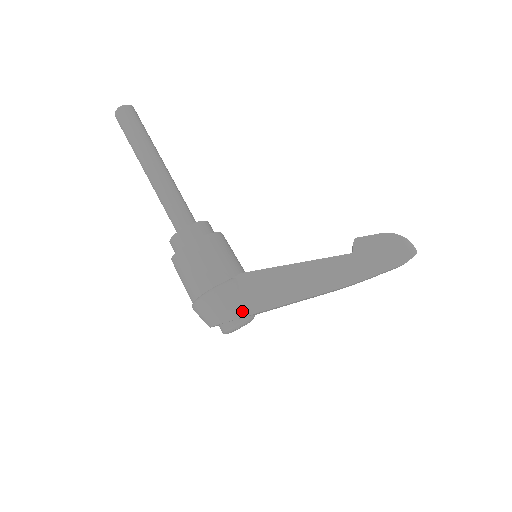
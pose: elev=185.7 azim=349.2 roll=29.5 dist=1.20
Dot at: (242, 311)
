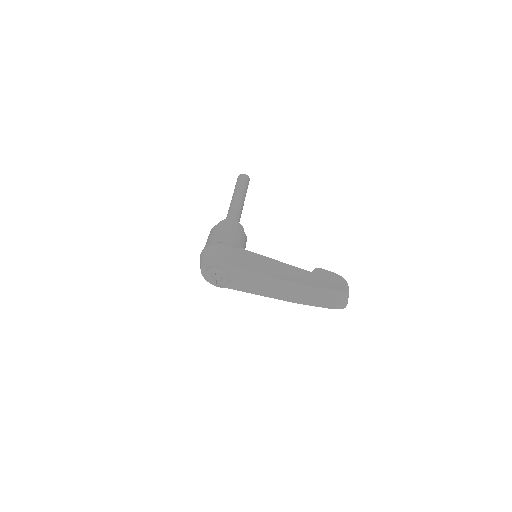
Dot at: (227, 262)
